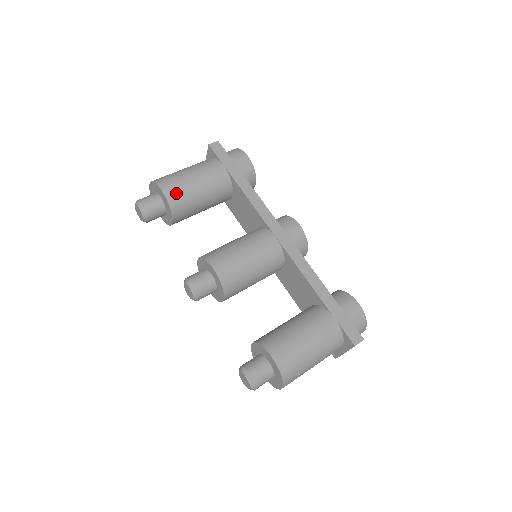
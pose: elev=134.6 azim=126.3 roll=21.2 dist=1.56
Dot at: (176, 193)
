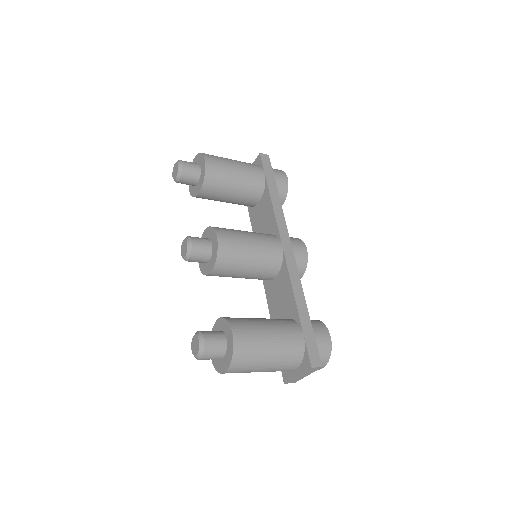
Dot at: (215, 169)
